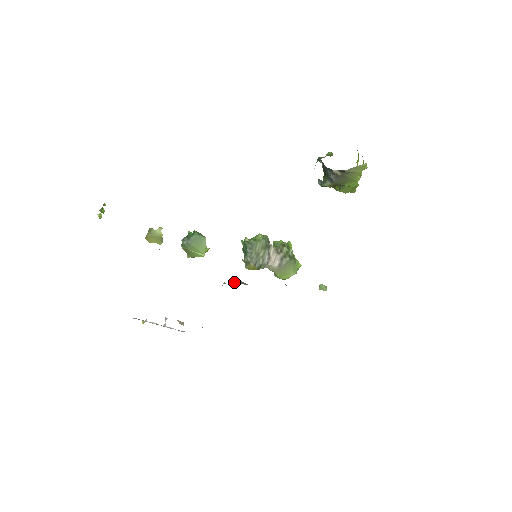
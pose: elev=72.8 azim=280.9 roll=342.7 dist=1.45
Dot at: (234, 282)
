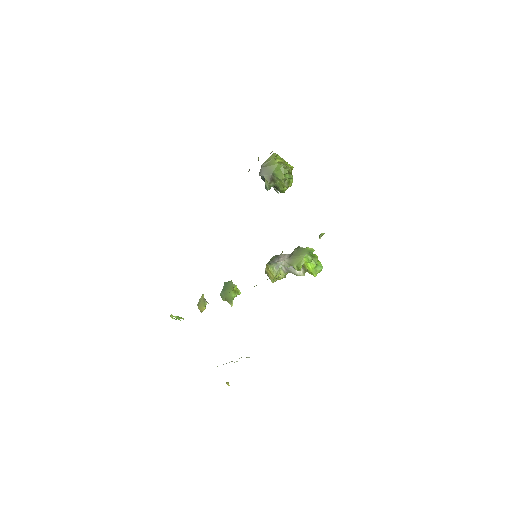
Dot at: occluded
